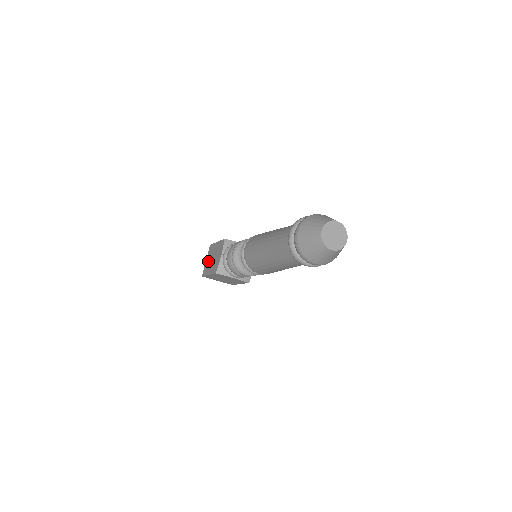
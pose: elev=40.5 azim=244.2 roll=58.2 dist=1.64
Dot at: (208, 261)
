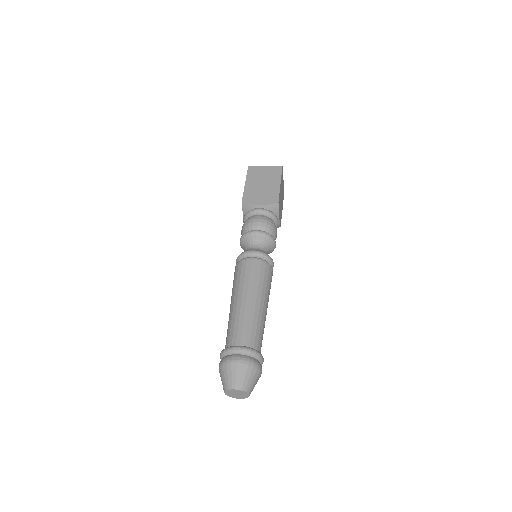
Dot at: occluded
